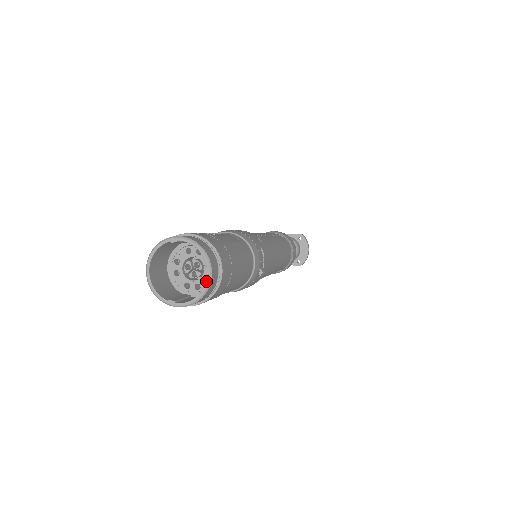
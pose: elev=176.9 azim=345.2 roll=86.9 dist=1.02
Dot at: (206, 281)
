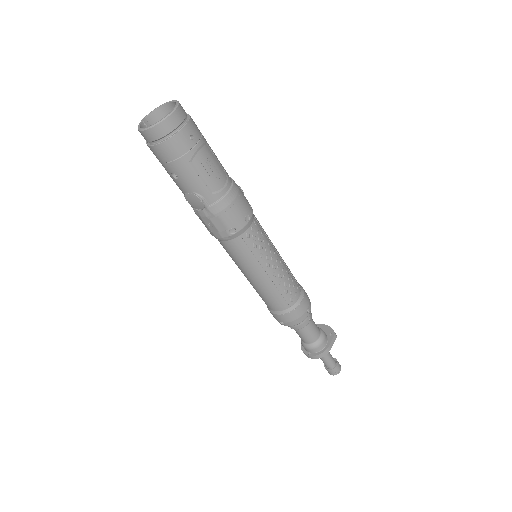
Dot at: (173, 101)
